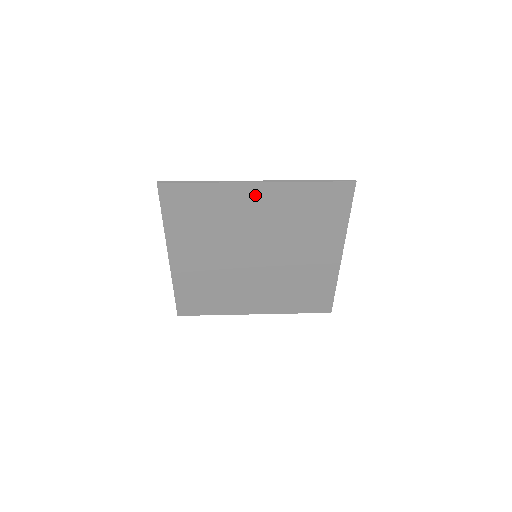
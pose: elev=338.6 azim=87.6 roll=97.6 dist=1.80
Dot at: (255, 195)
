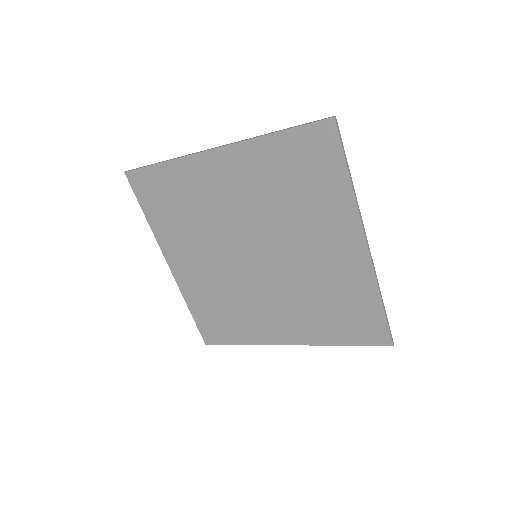
Dot at: (219, 167)
